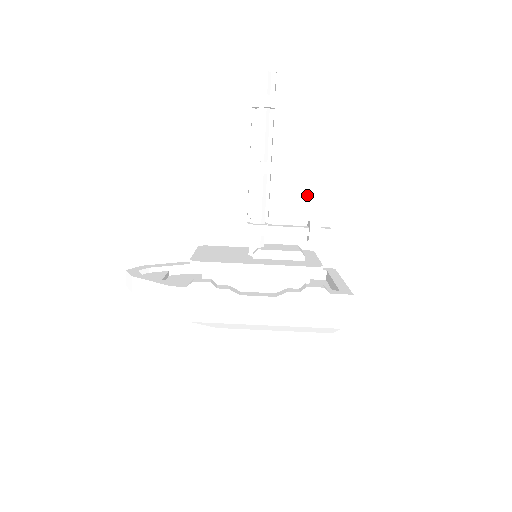
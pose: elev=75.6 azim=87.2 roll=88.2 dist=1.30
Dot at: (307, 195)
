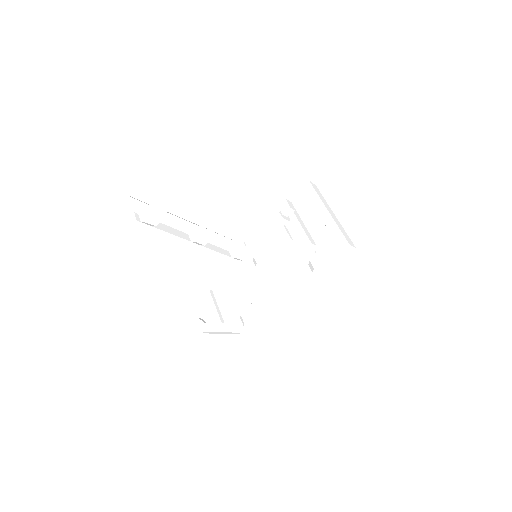
Dot at: (252, 214)
